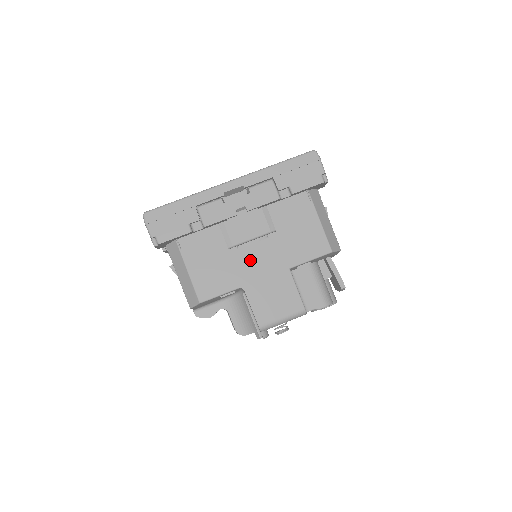
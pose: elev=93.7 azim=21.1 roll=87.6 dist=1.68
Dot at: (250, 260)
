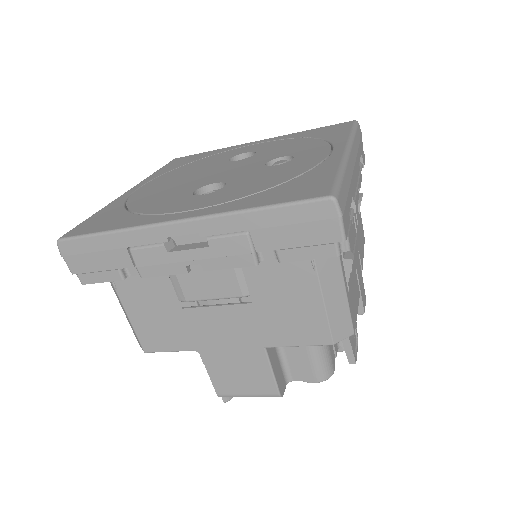
Dot at: (210, 324)
